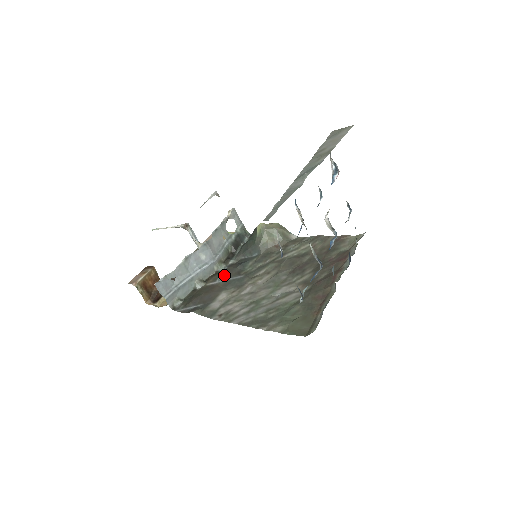
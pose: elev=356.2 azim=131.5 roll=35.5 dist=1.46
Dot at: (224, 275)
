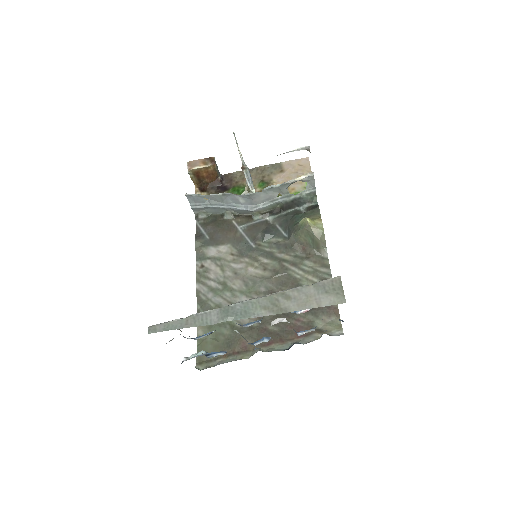
Dot at: (248, 228)
